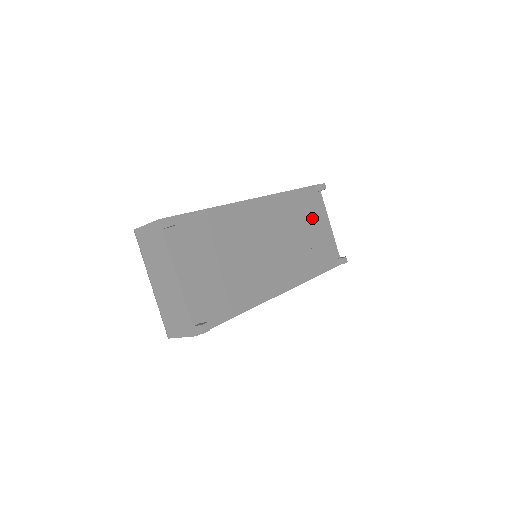
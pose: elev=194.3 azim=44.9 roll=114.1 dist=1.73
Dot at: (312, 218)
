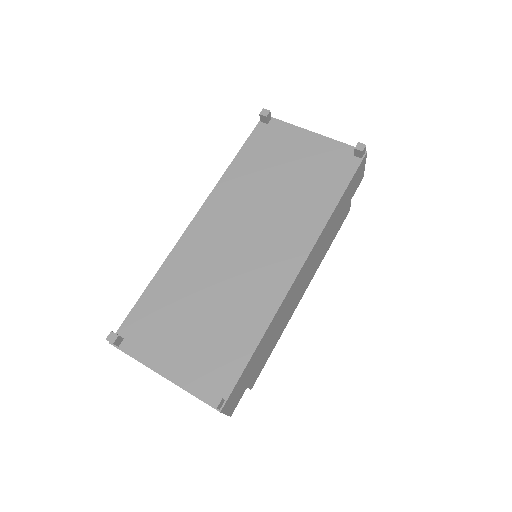
Dot at: (282, 155)
